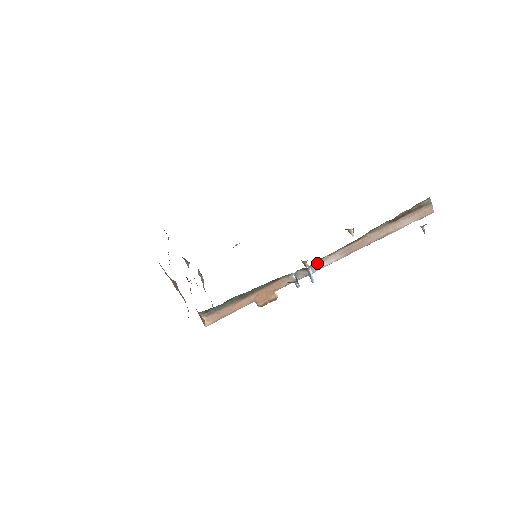
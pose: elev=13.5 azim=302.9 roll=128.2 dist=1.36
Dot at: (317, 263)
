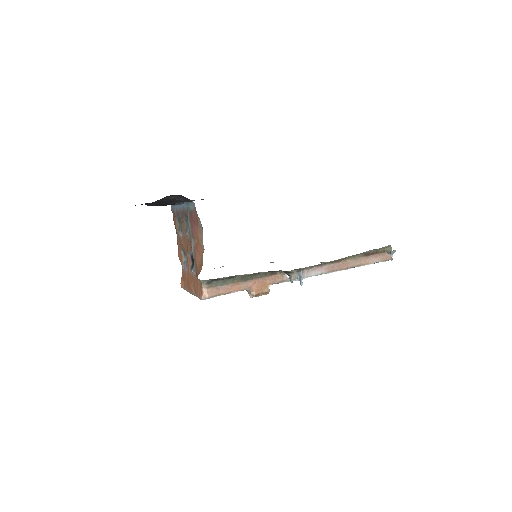
Dot at: (307, 270)
